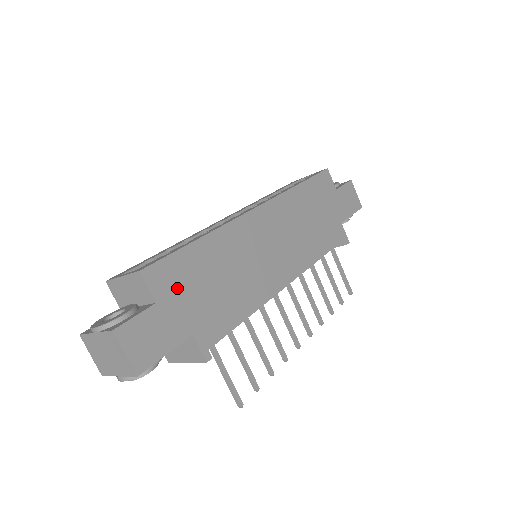
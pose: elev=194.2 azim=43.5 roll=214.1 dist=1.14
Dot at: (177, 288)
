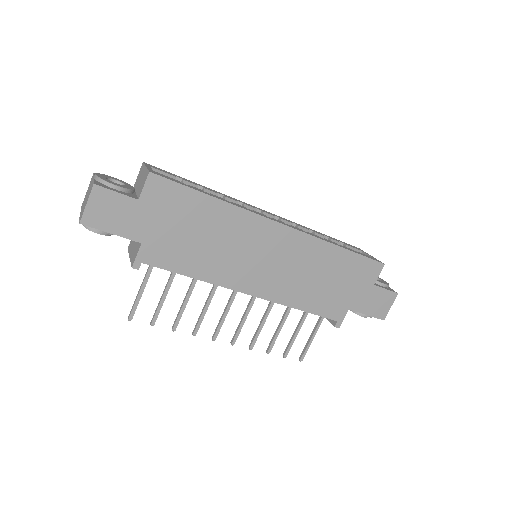
Dot at: (163, 207)
